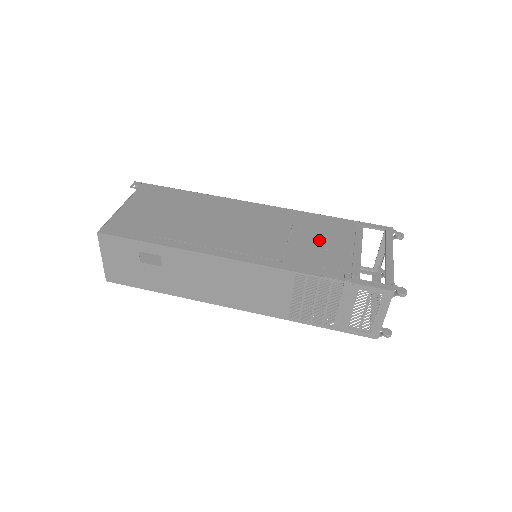
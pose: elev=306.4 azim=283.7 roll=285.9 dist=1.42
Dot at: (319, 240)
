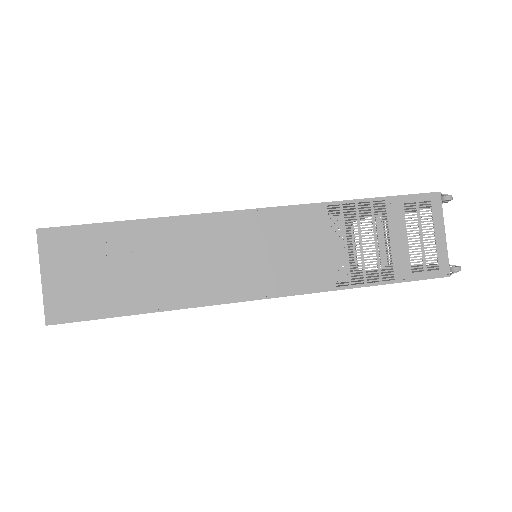
Dot at: occluded
